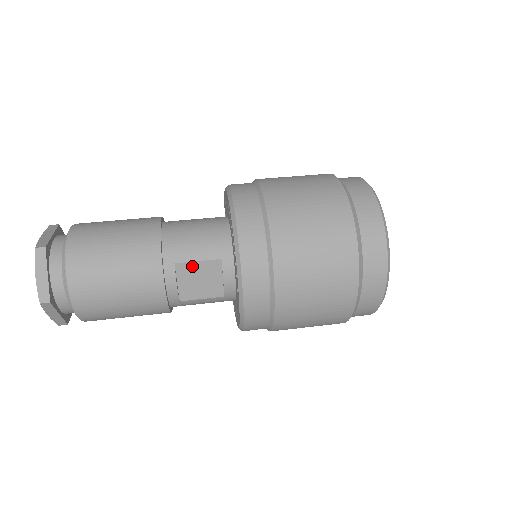
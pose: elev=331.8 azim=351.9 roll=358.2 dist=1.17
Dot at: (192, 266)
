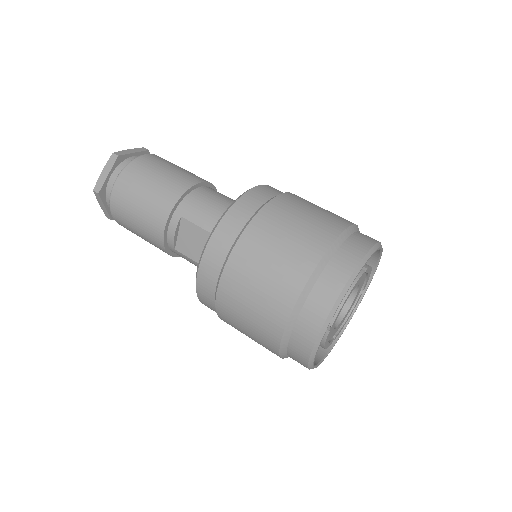
Dot at: (192, 227)
